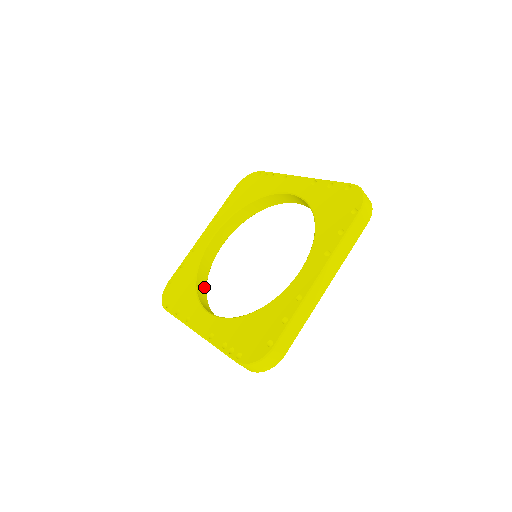
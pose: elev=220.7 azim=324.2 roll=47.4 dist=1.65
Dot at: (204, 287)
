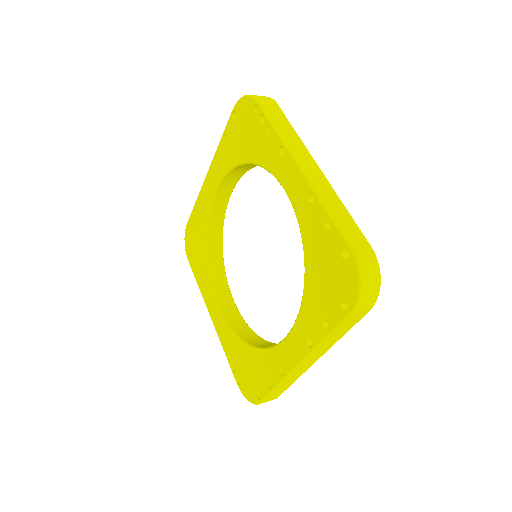
Dot at: (219, 247)
